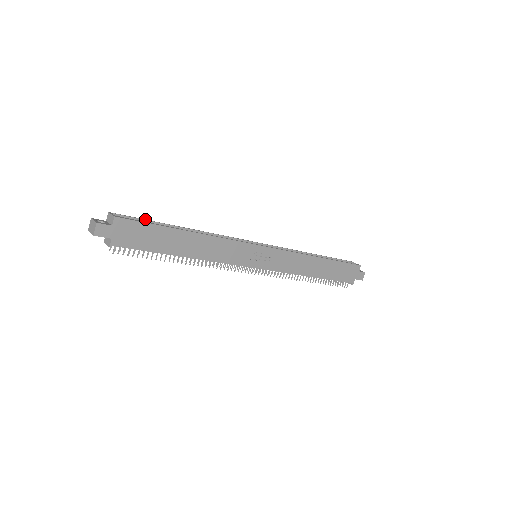
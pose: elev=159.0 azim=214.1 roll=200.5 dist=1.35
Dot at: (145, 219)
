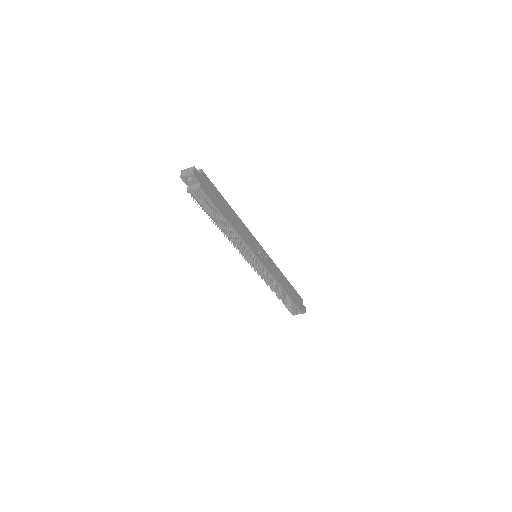
Dot at: occluded
